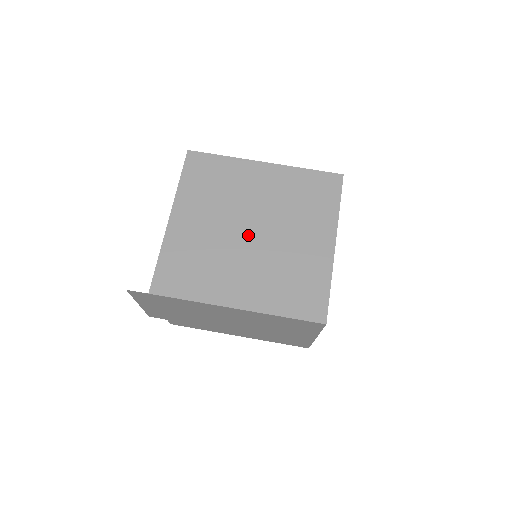
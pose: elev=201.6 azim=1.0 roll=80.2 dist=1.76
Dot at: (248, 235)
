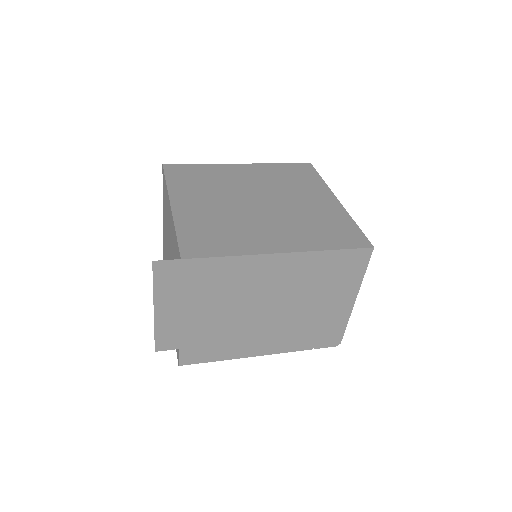
Dot at: (257, 205)
